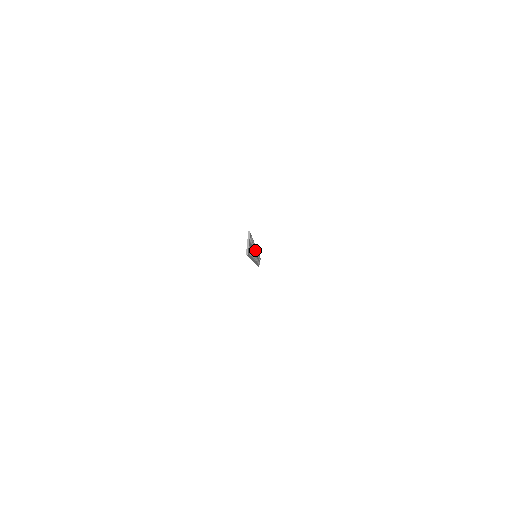
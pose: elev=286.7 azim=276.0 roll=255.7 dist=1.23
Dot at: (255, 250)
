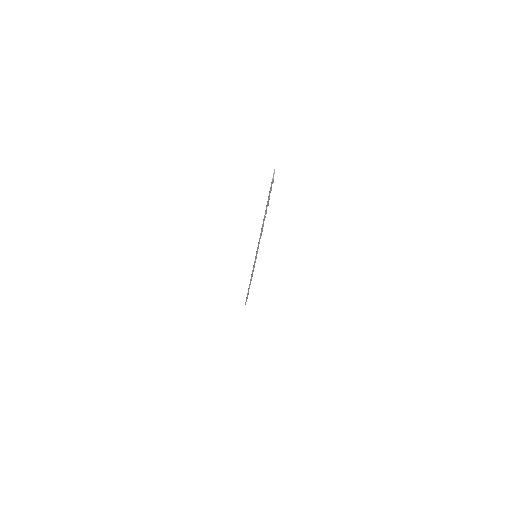
Dot at: occluded
